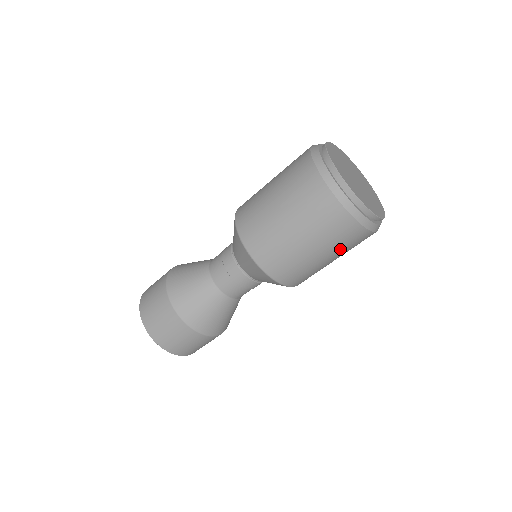
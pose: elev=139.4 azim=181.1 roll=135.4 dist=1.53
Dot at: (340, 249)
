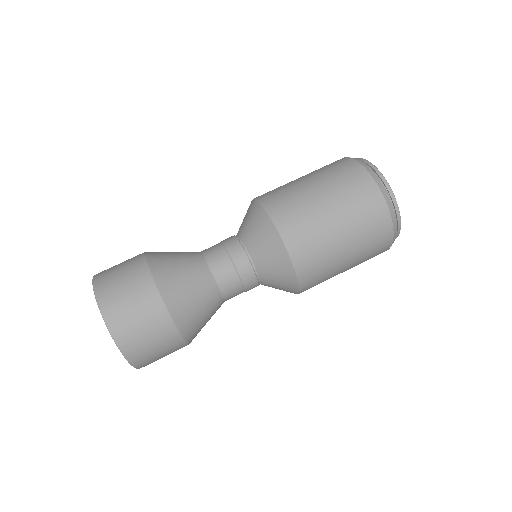
Dot at: (361, 235)
